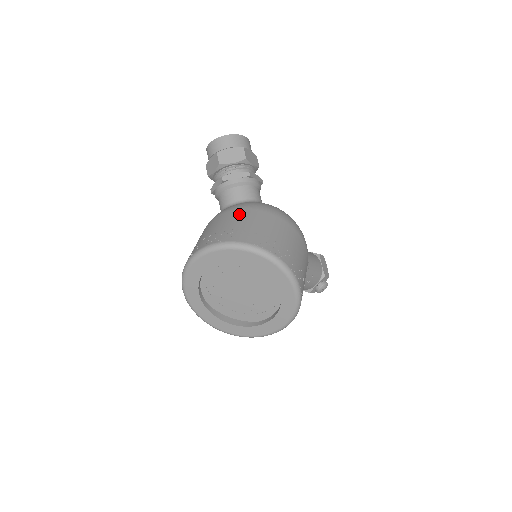
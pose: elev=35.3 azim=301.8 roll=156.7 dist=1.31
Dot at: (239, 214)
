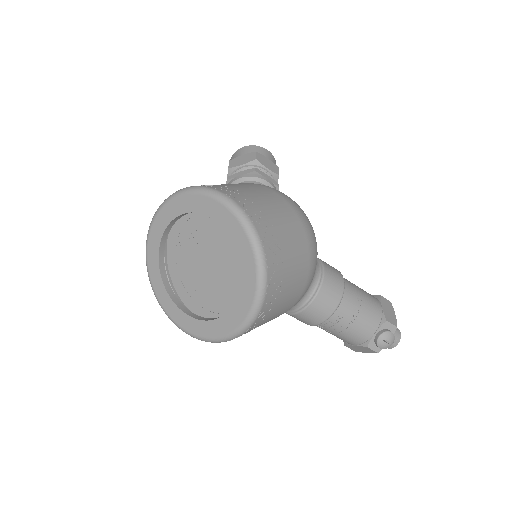
Dot at: occluded
